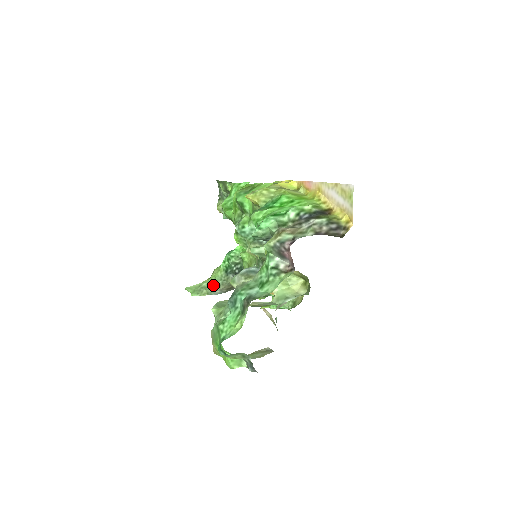
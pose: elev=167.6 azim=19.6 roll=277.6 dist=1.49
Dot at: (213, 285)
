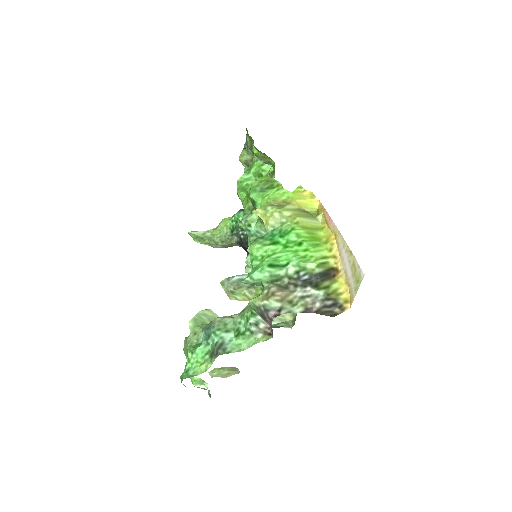
Dot at: (216, 239)
